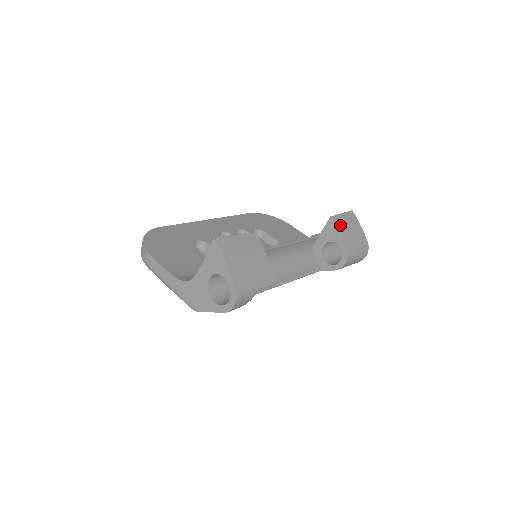
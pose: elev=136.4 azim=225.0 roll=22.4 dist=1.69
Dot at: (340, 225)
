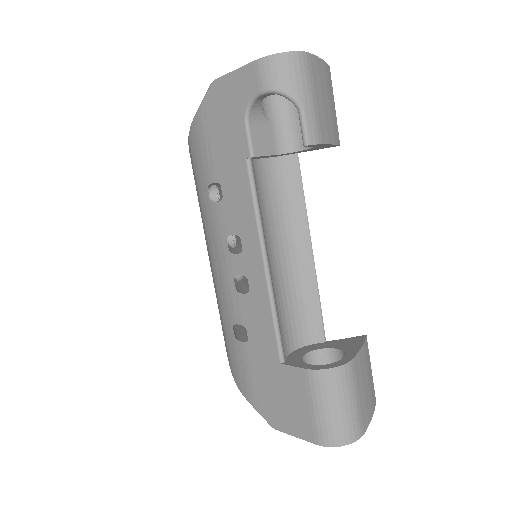
Dot at: (366, 352)
